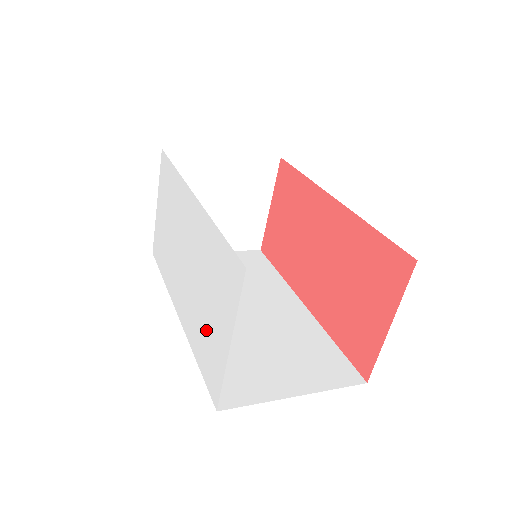
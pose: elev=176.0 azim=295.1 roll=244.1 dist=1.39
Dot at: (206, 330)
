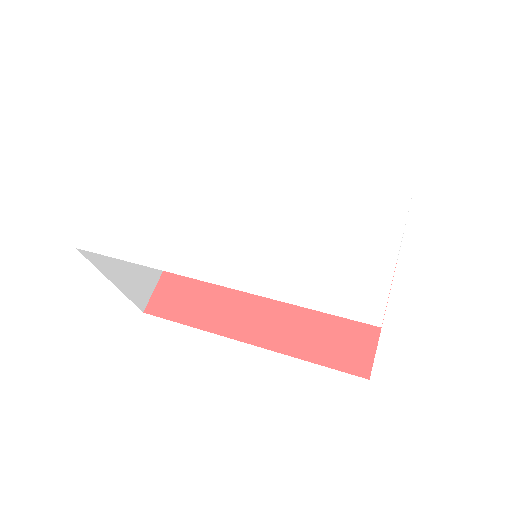
Dot at: (329, 257)
